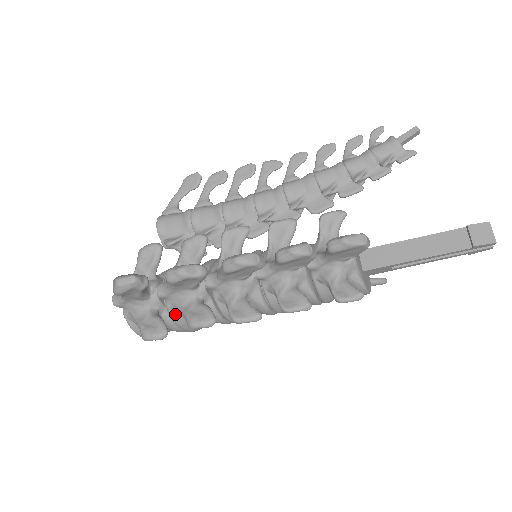
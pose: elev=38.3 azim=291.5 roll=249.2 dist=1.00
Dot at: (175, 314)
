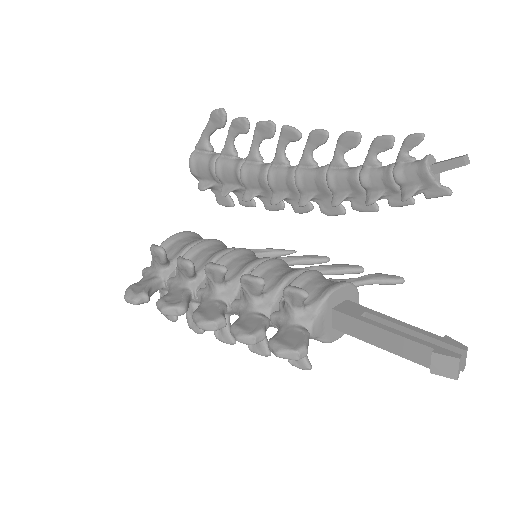
Dot at: occluded
